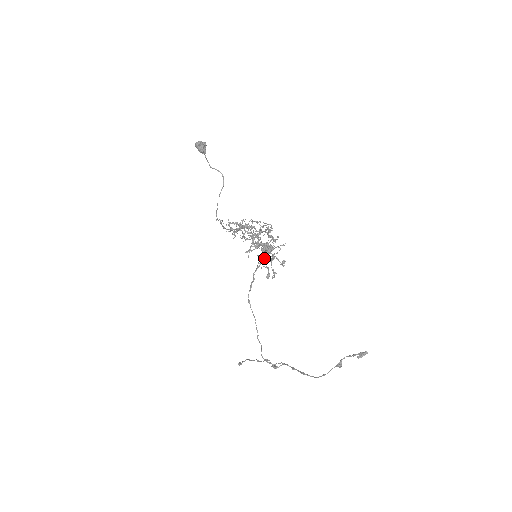
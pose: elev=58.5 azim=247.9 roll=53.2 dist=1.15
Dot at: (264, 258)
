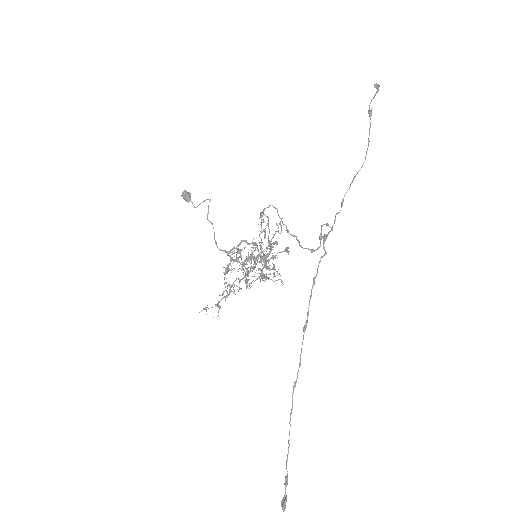
Dot at: (265, 264)
